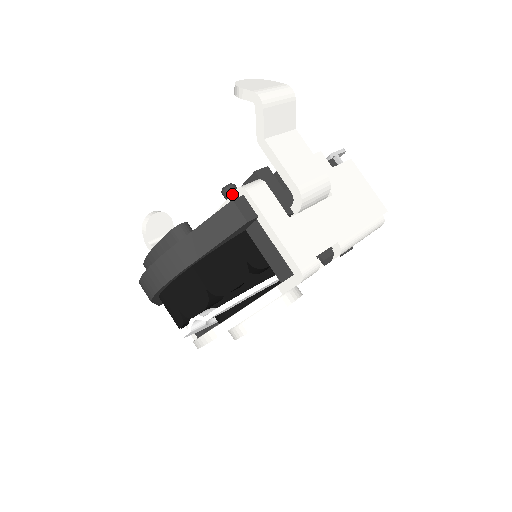
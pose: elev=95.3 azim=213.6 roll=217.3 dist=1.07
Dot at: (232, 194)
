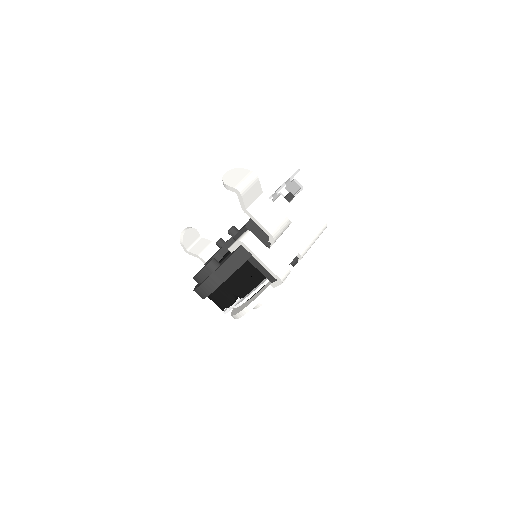
Dot at: (235, 243)
